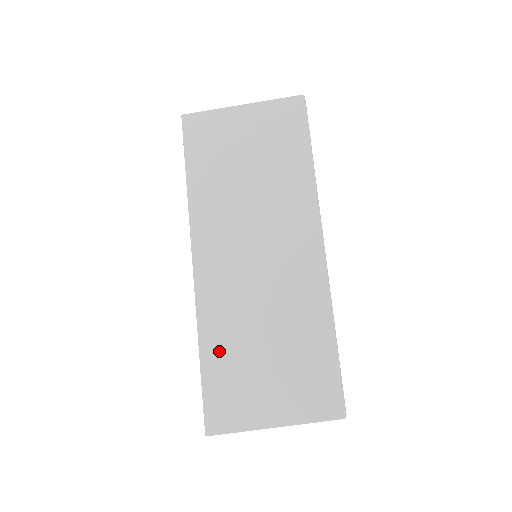
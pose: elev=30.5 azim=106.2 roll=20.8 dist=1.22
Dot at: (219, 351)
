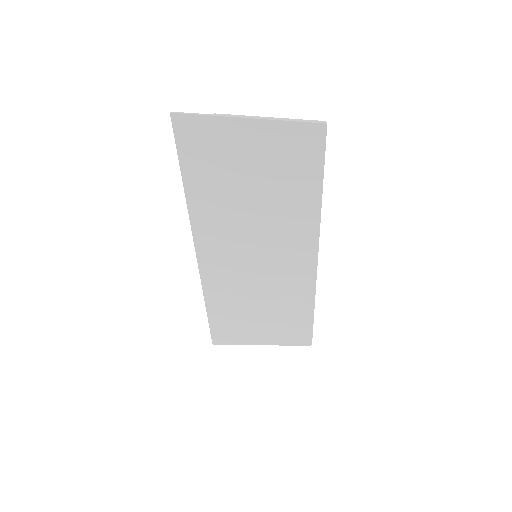
Dot at: (222, 308)
